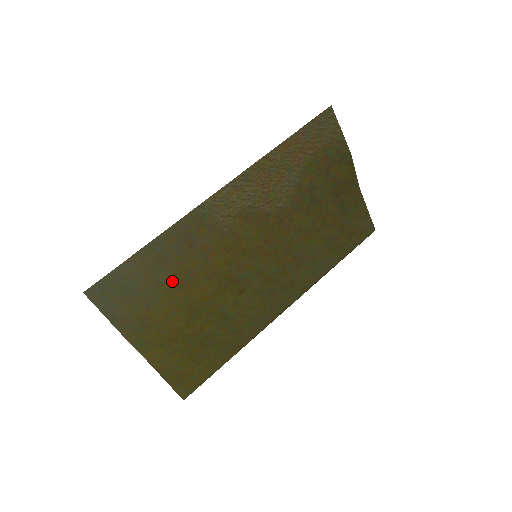
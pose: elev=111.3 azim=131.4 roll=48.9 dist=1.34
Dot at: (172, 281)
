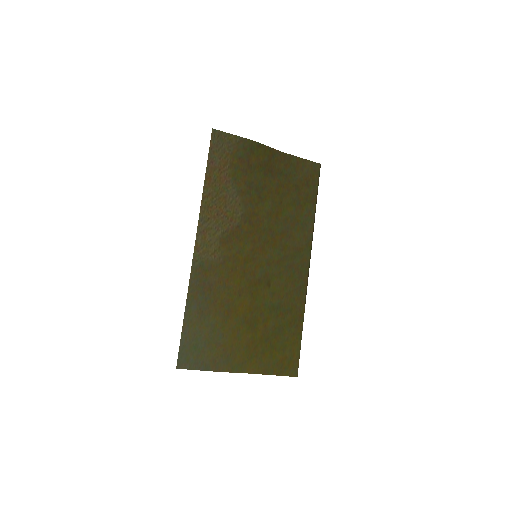
Dot at: (219, 317)
